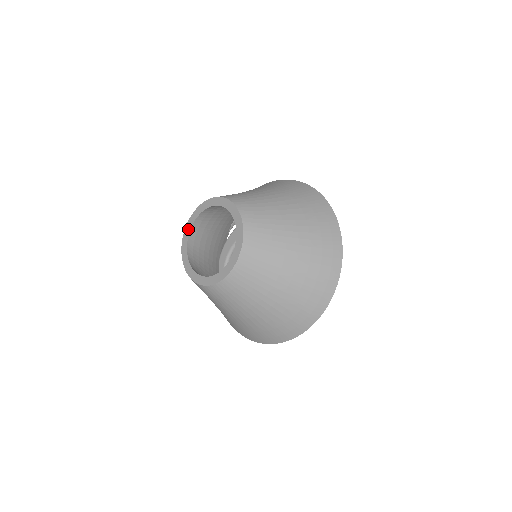
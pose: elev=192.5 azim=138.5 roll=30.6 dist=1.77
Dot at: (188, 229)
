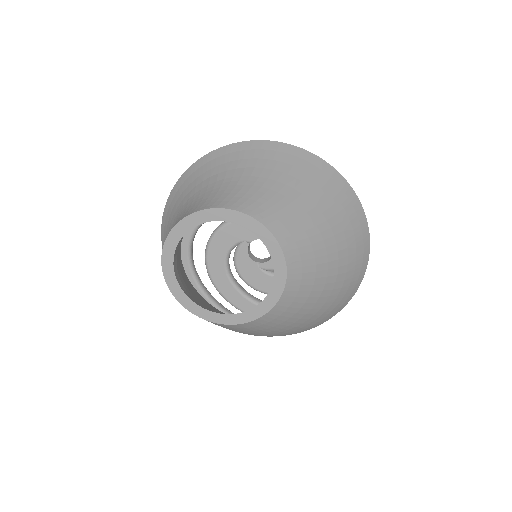
Dot at: (174, 240)
